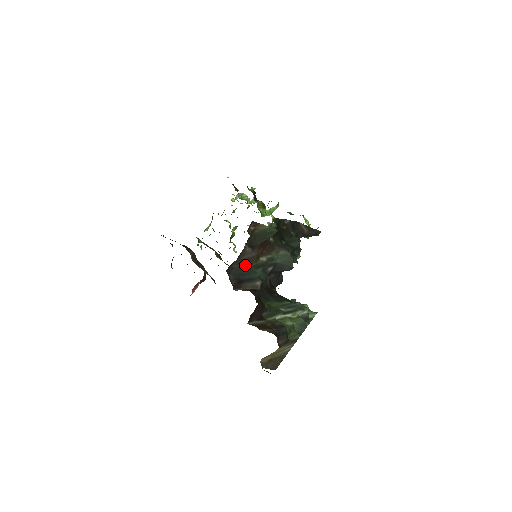
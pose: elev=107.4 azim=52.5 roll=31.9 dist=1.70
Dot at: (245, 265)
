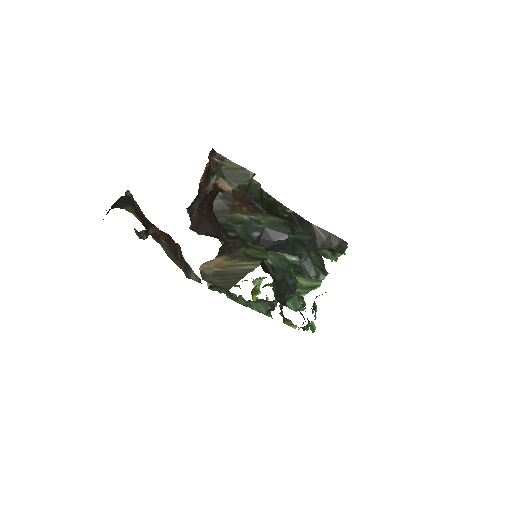
Dot at: (215, 214)
